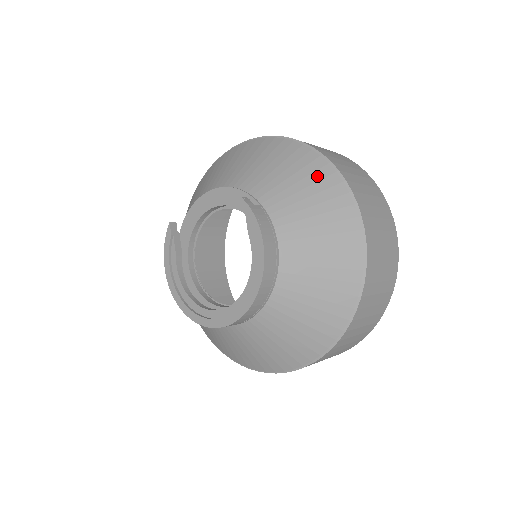
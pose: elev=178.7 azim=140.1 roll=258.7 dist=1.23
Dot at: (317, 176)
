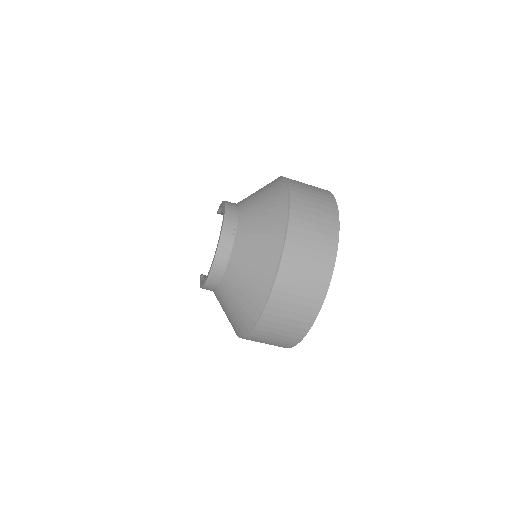
Dot at: occluded
